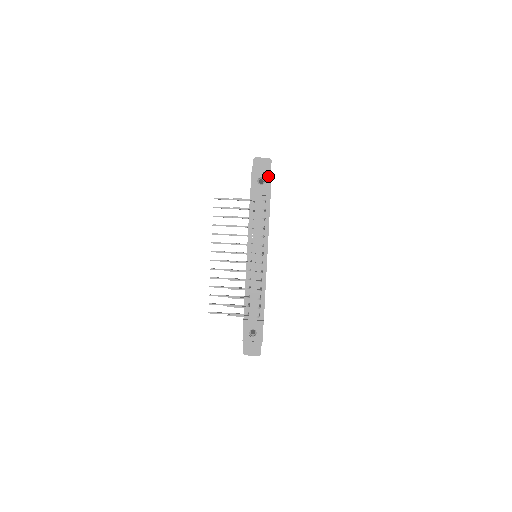
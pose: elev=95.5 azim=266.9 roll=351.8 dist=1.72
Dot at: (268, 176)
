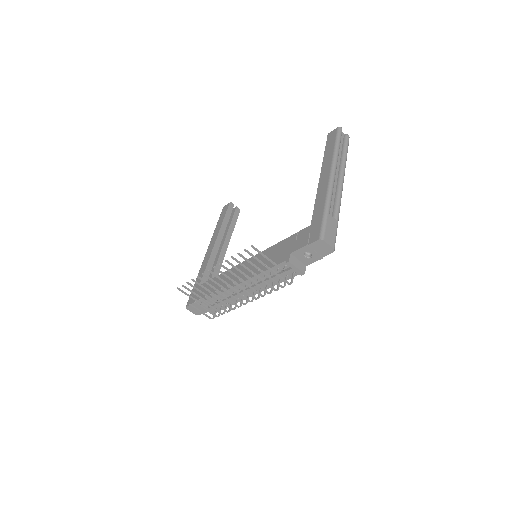
Dot at: (318, 257)
